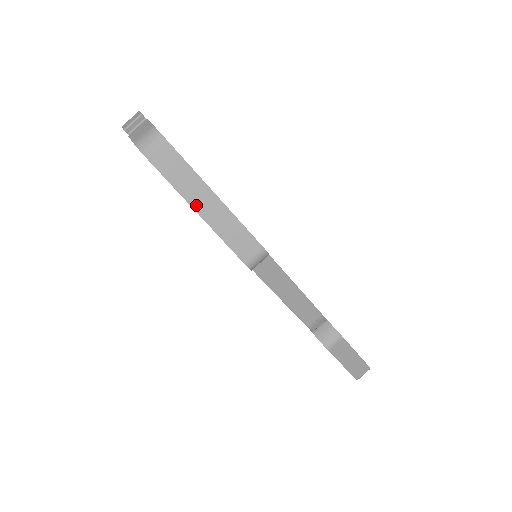
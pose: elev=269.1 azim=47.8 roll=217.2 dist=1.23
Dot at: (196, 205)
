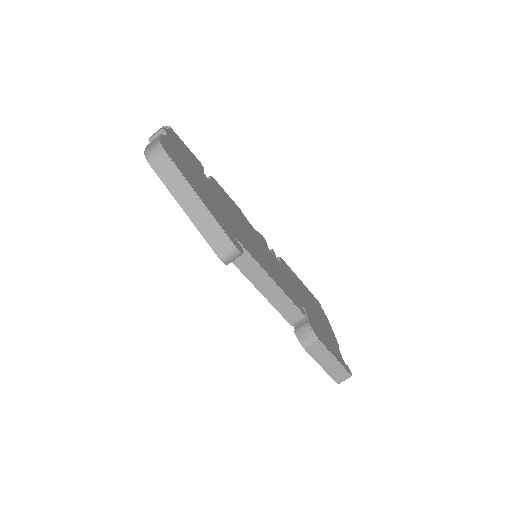
Dot at: (184, 205)
